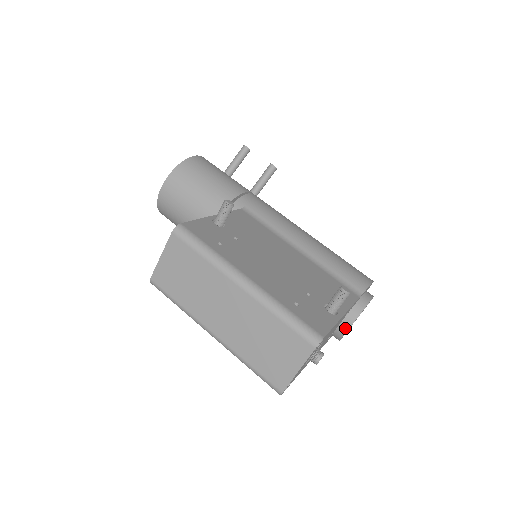
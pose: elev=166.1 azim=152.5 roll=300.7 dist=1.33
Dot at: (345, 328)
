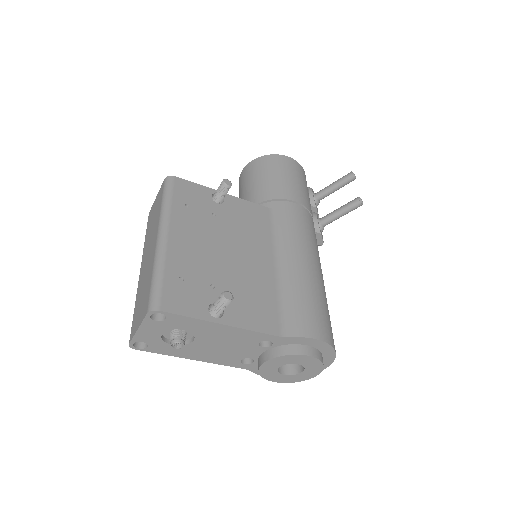
Dot at: (261, 361)
